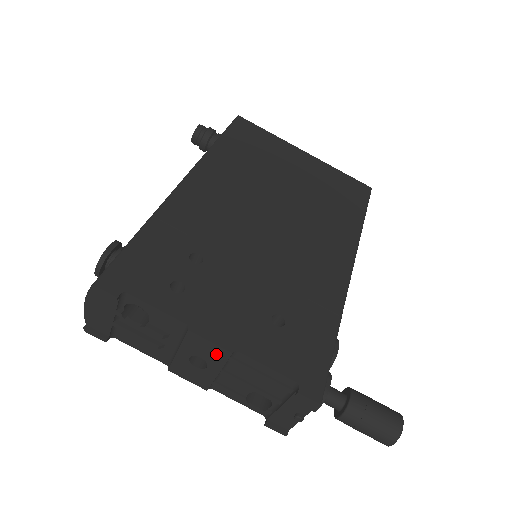
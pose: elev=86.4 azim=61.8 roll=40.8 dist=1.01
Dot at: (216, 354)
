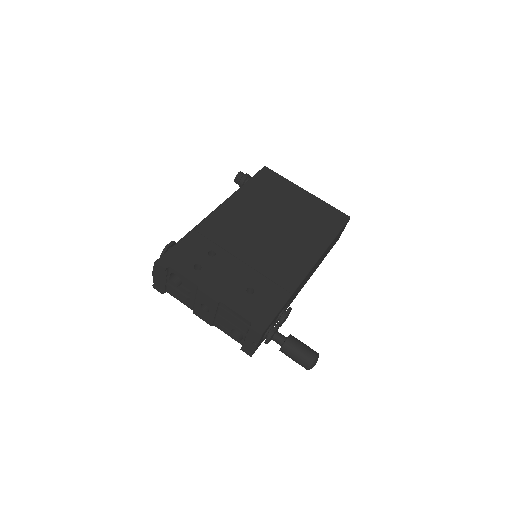
Dot at: (212, 303)
